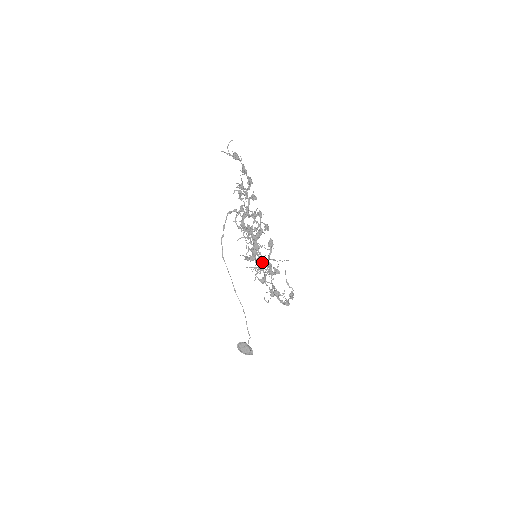
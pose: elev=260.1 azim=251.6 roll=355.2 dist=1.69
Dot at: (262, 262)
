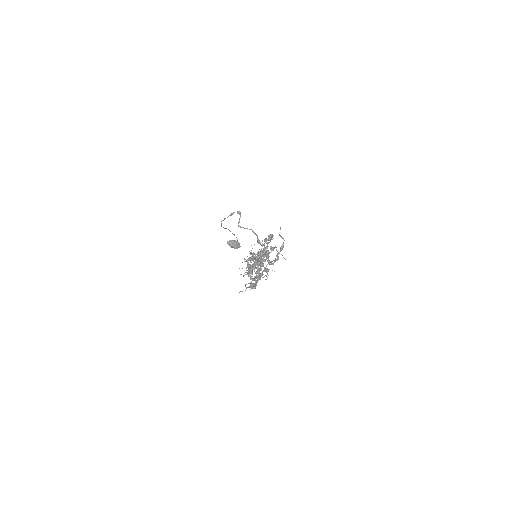
Dot at: occluded
